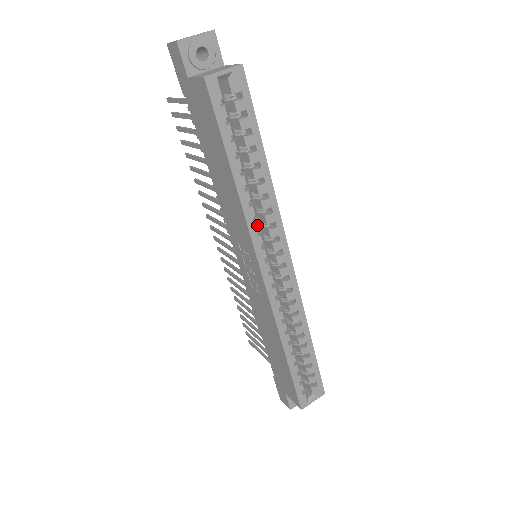
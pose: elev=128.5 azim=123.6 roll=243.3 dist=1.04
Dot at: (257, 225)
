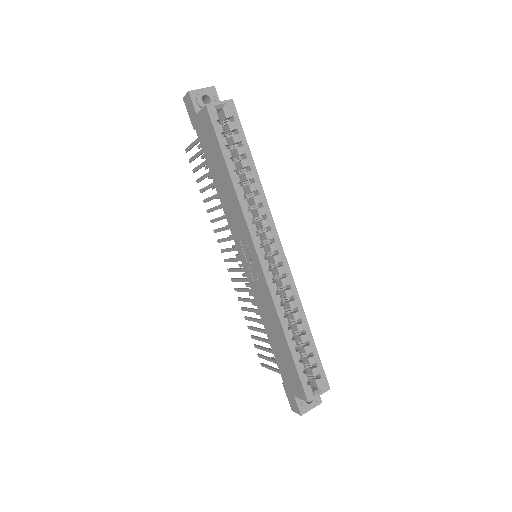
Dot at: (251, 215)
